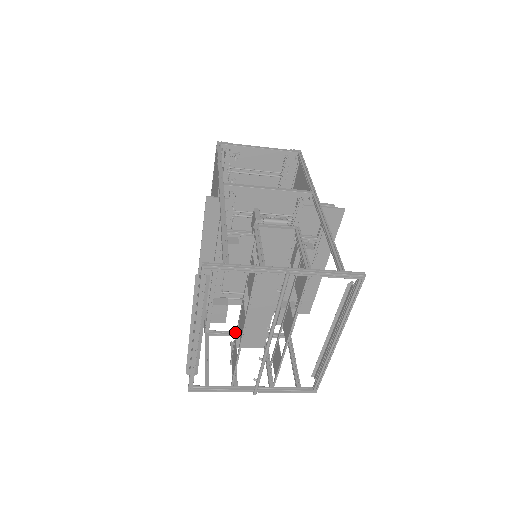
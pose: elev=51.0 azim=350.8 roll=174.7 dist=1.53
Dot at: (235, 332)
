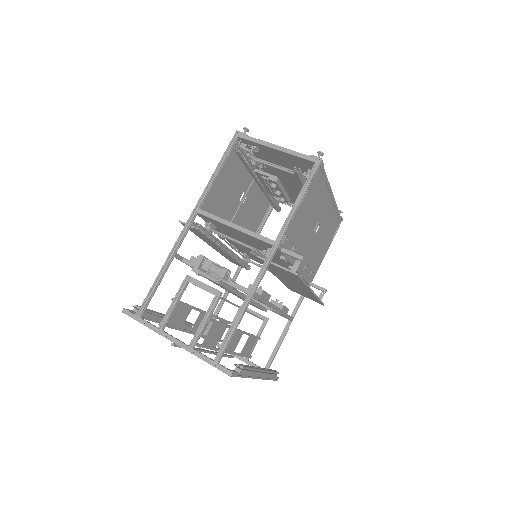
Dot at: occluded
